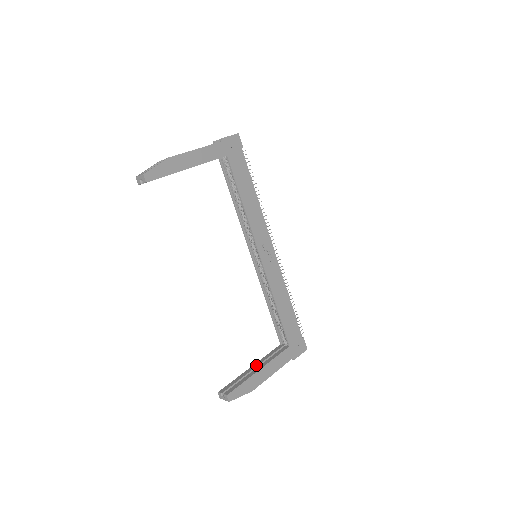
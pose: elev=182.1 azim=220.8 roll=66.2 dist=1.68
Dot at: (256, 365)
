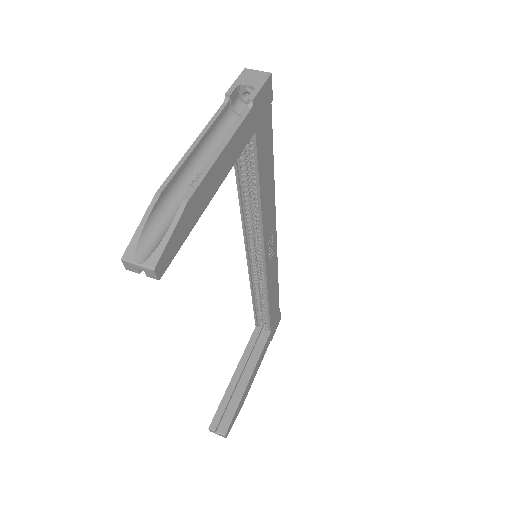
Dot at: (240, 371)
